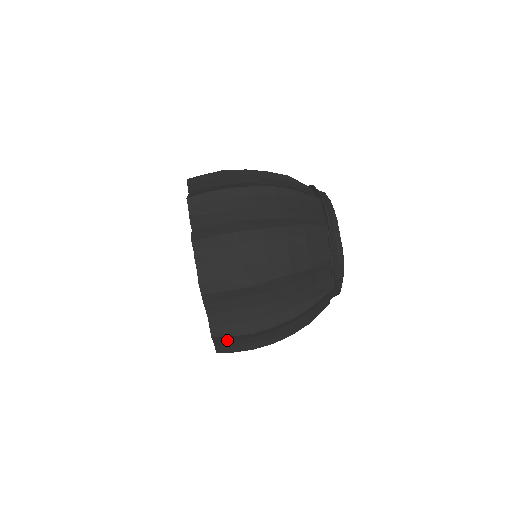
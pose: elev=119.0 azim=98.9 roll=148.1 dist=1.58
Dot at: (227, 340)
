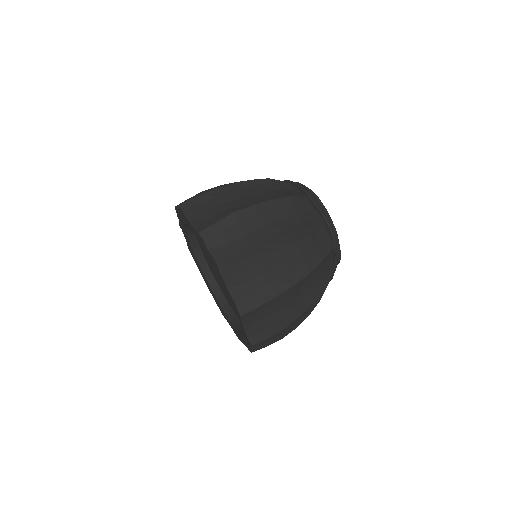
Dot at: occluded
